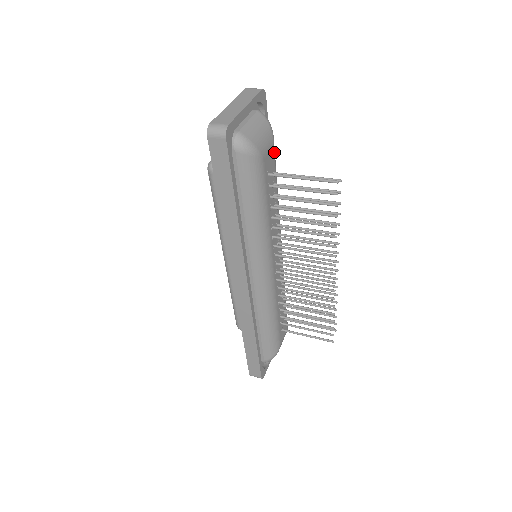
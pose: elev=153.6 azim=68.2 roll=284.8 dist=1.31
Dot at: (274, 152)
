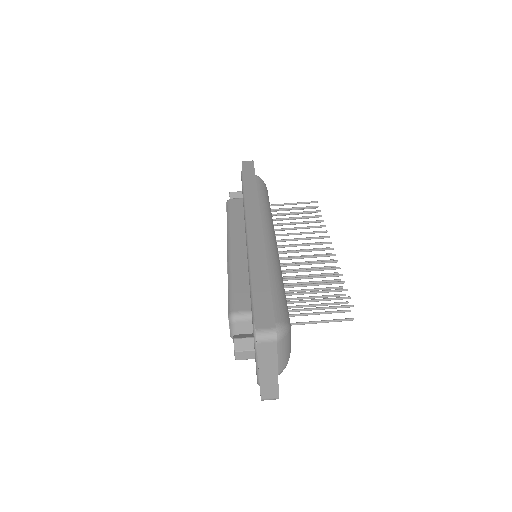
Dot at: occluded
